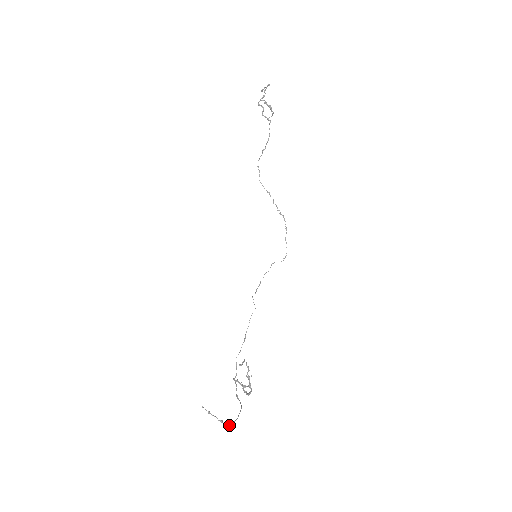
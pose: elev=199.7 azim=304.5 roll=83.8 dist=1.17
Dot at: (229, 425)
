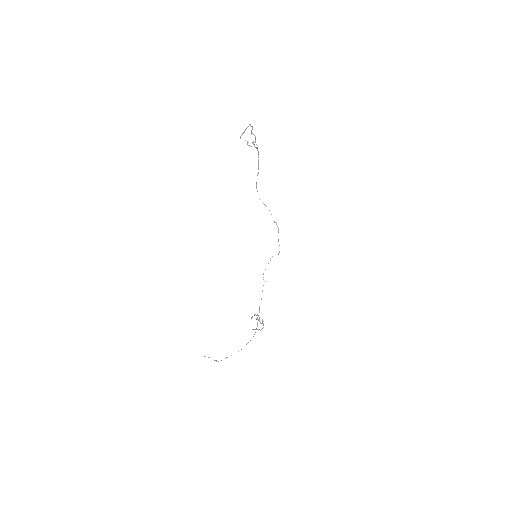
Dot at: occluded
